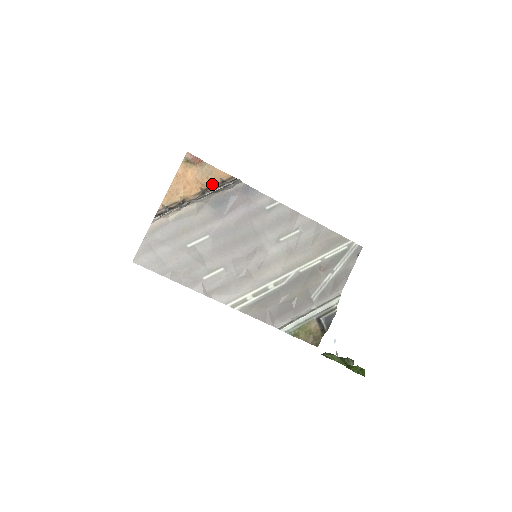
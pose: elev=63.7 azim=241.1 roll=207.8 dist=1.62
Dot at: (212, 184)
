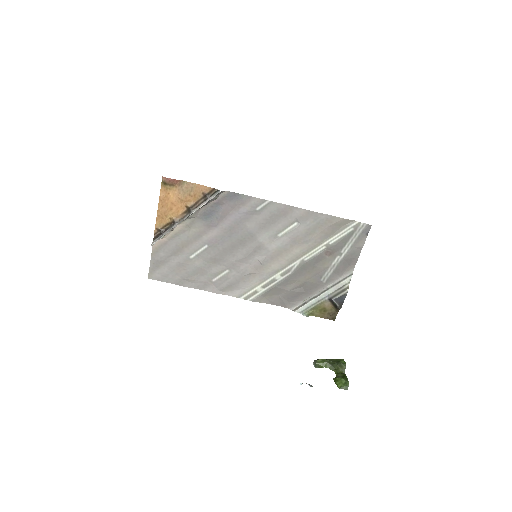
Dot at: (196, 200)
